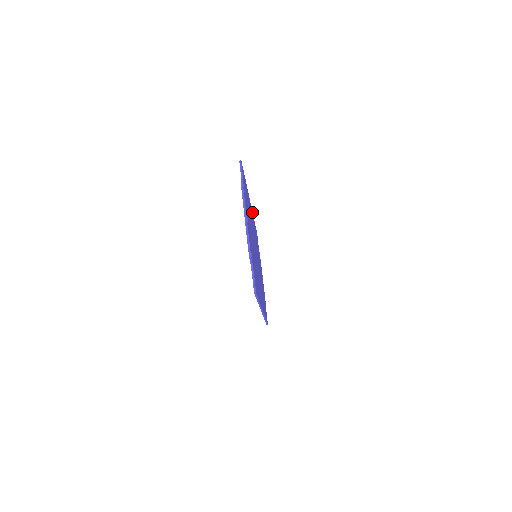
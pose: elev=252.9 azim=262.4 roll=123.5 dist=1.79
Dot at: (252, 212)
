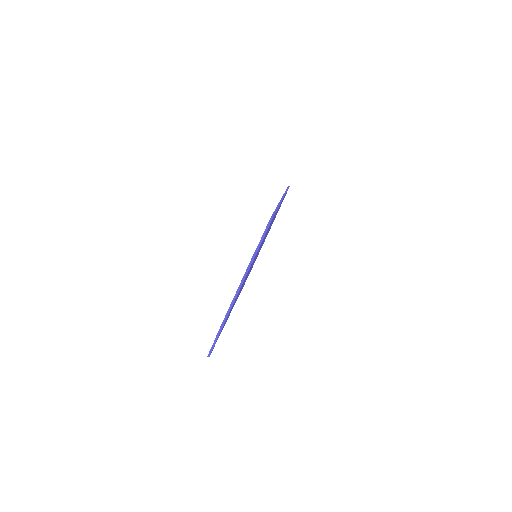
Dot at: (284, 196)
